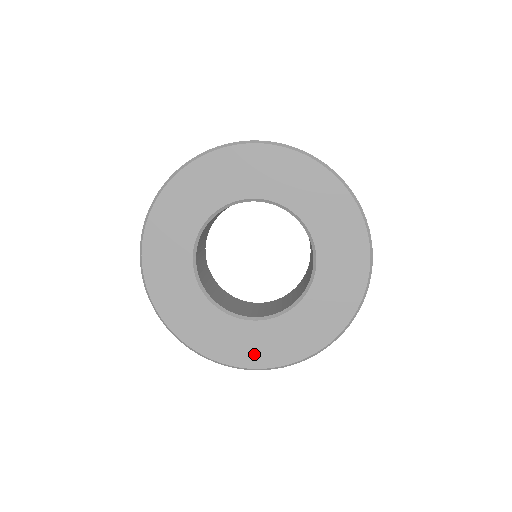
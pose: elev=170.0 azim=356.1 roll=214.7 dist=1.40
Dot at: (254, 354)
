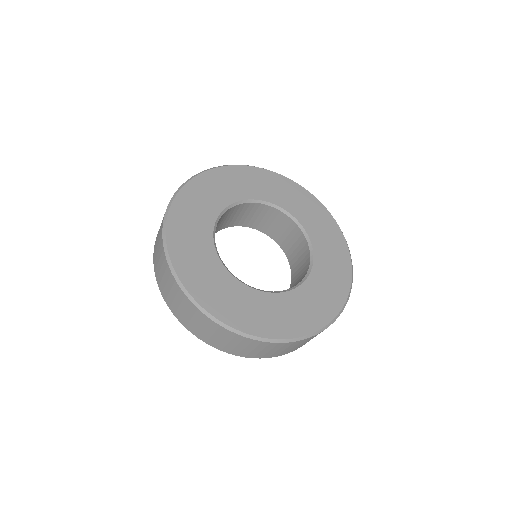
Dot at: (268, 324)
